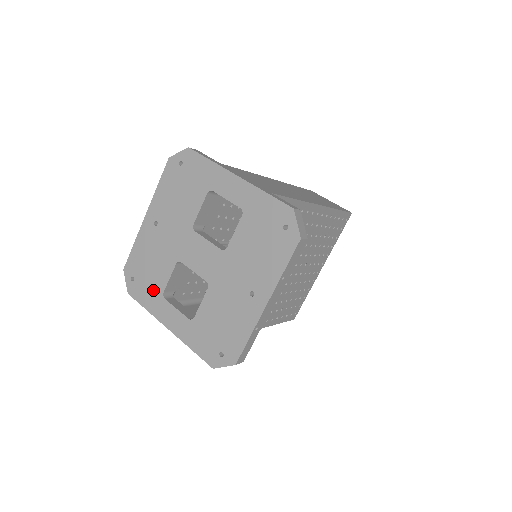
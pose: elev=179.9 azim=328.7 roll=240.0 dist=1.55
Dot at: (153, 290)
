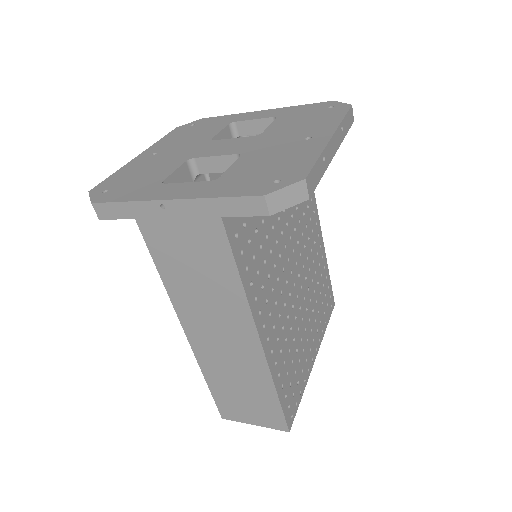
Dot at: (143, 185)
